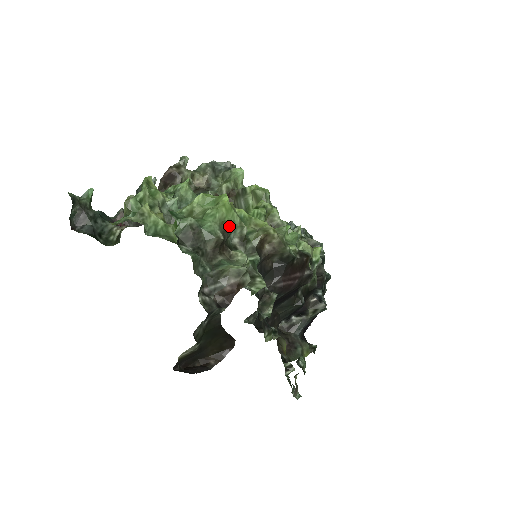
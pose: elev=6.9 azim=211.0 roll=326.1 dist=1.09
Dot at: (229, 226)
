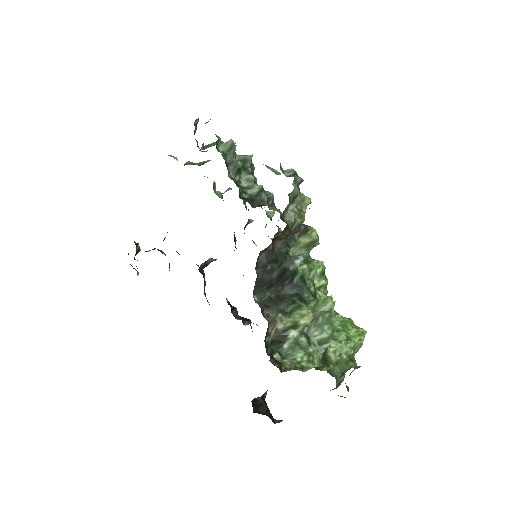
Dot at: occluded
